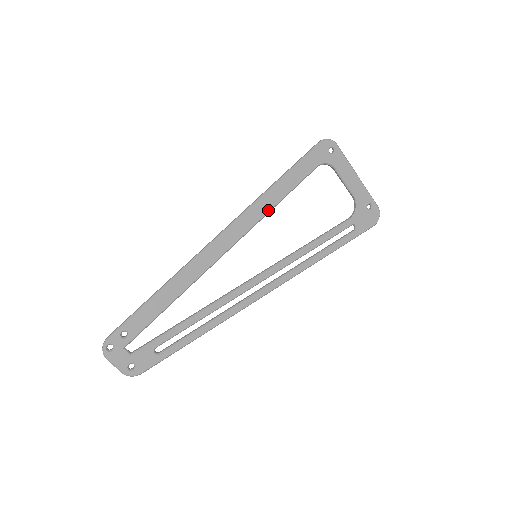
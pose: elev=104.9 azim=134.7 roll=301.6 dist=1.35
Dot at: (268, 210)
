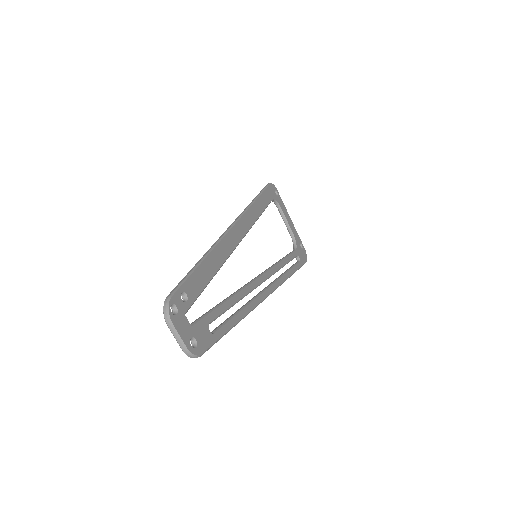
Dot at: (256, 218)
